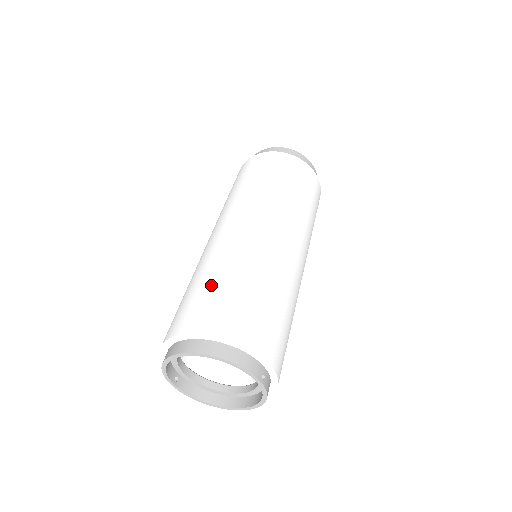
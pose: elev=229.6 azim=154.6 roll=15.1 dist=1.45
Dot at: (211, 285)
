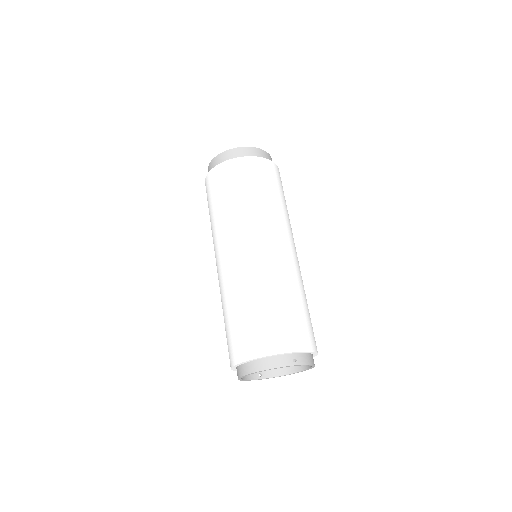
Dot at: (230, 321)
